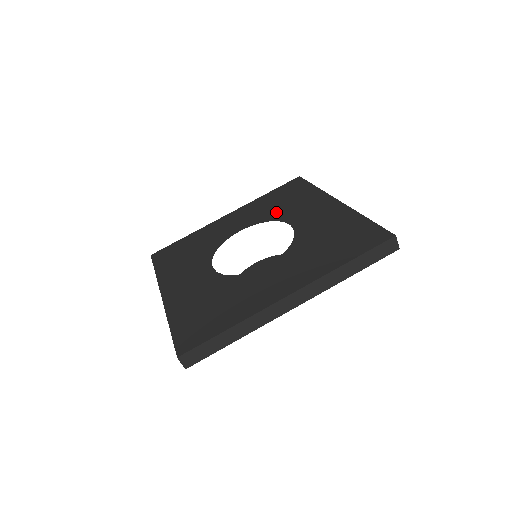
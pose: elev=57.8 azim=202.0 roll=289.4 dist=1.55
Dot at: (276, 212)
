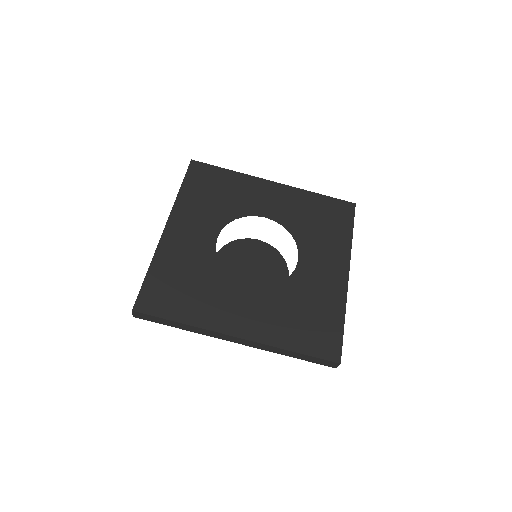
Dot at: (228, 208)
